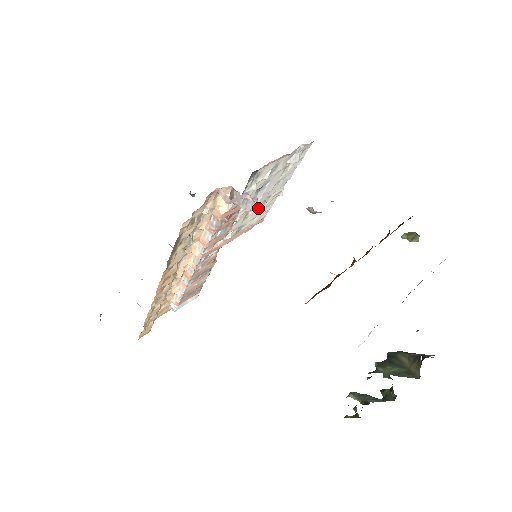
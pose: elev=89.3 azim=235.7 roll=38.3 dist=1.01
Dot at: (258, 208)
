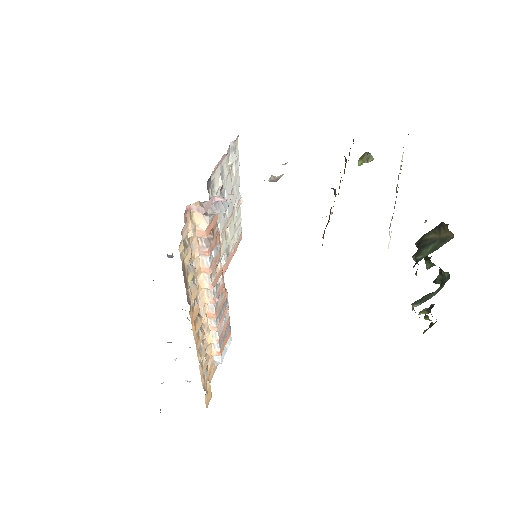
Dot at: (231, 223)
